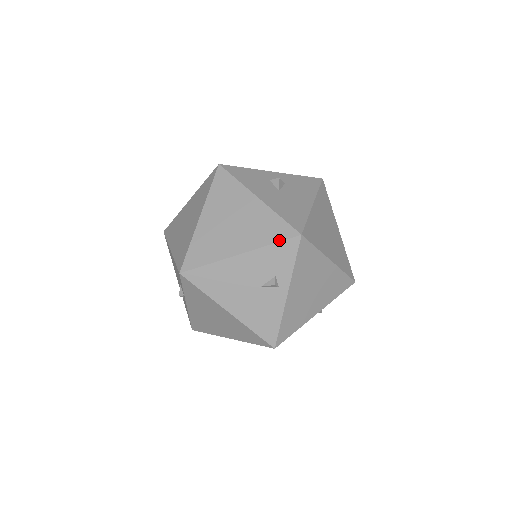
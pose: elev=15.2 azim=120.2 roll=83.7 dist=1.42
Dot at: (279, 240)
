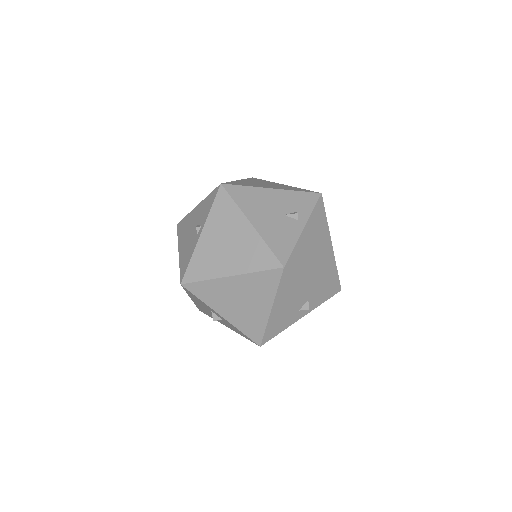
Dot at: (305, 191)
